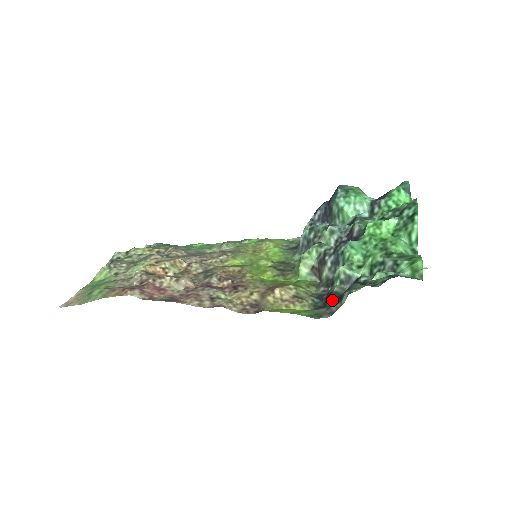
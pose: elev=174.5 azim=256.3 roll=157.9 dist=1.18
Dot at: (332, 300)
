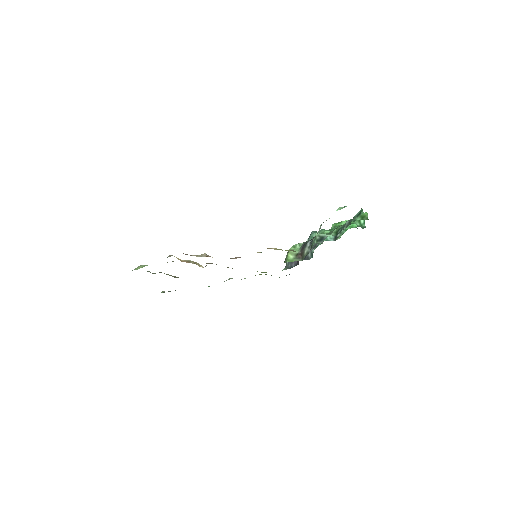
Dot at: occluded
